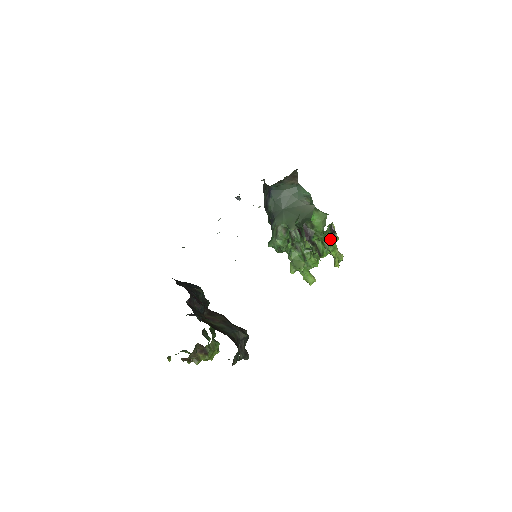
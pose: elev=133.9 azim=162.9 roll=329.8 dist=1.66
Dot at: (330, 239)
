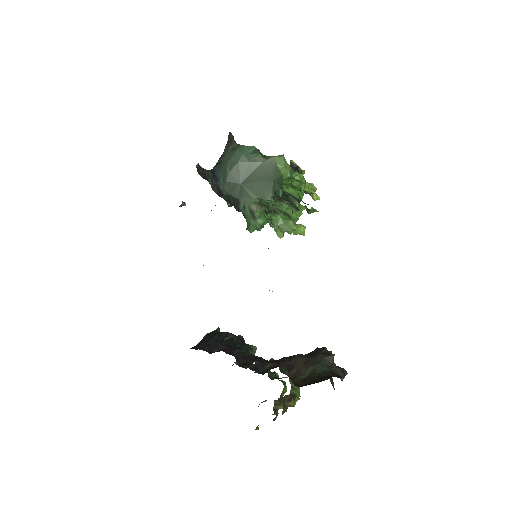
Dot at: (297, 178)
